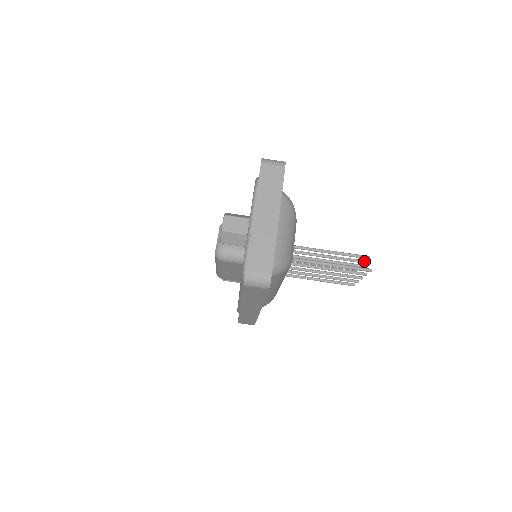
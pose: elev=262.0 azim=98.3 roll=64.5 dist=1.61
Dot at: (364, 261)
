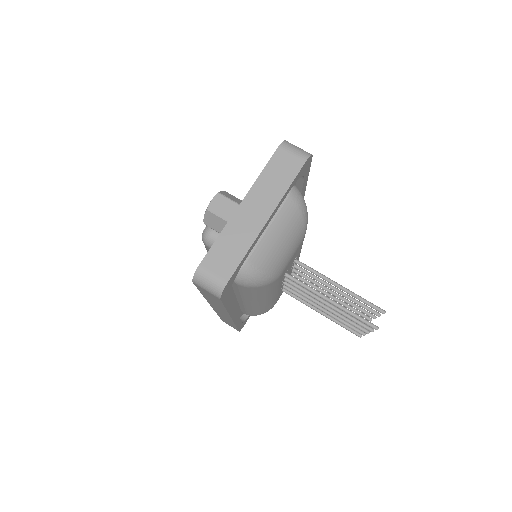
Dot at: (379, 314)
